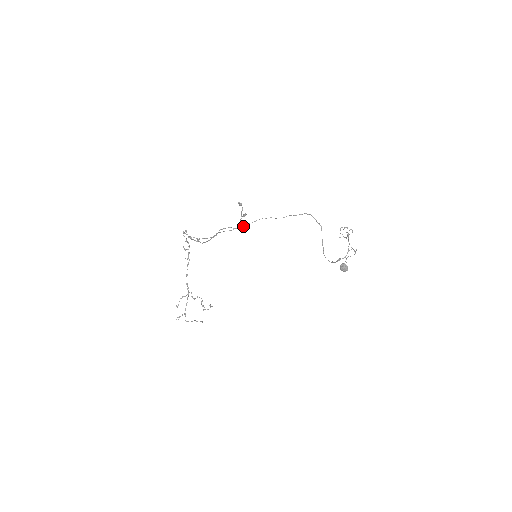
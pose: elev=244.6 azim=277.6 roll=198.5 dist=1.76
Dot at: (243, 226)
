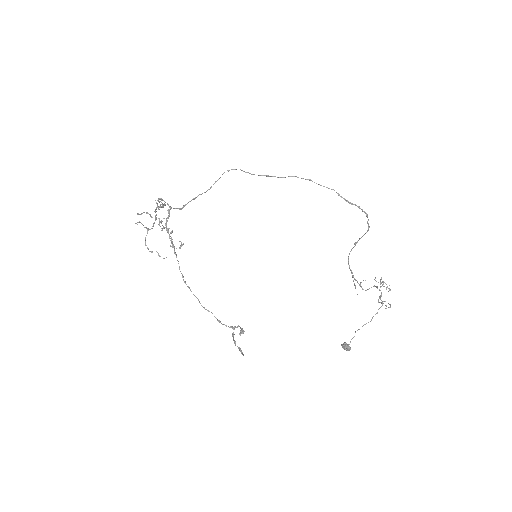
Dot at: (262, 175)
